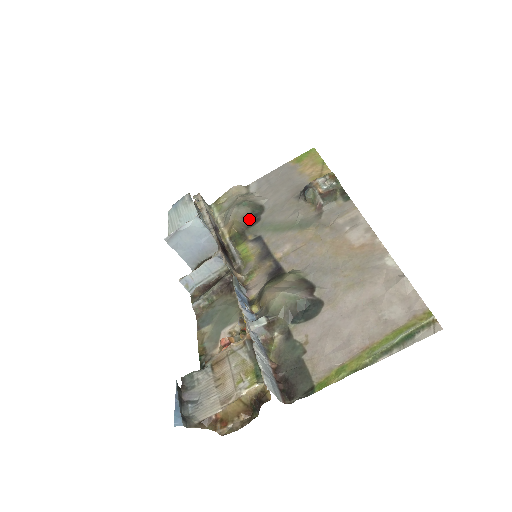
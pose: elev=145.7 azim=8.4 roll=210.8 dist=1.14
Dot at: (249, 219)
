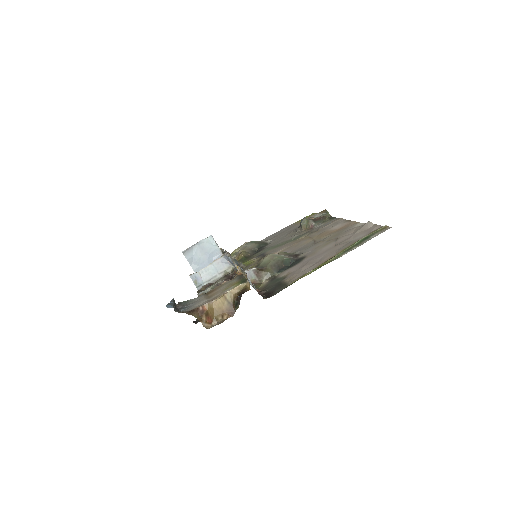
Dot at: (255, 250)
